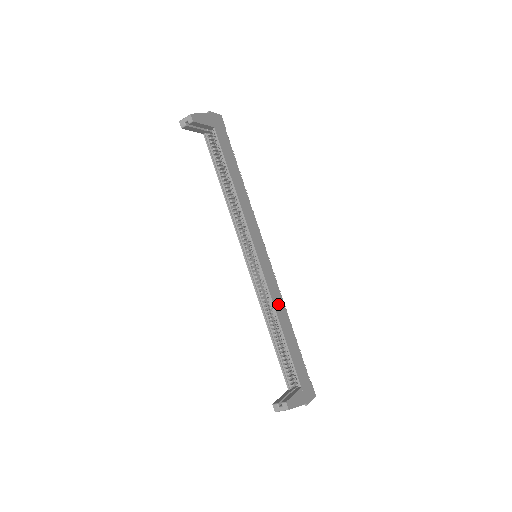
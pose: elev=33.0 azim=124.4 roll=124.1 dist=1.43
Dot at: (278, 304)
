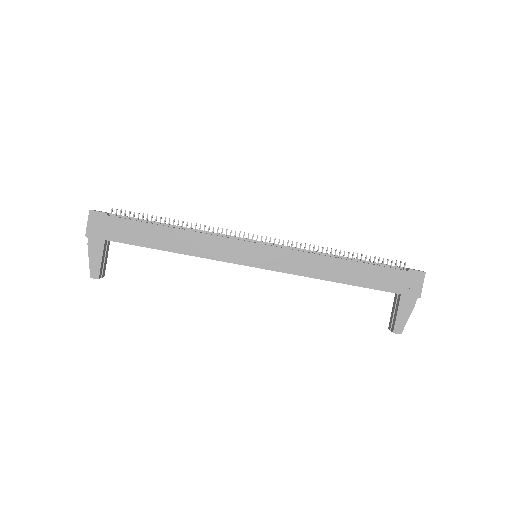
Dot at: (313, 268)
